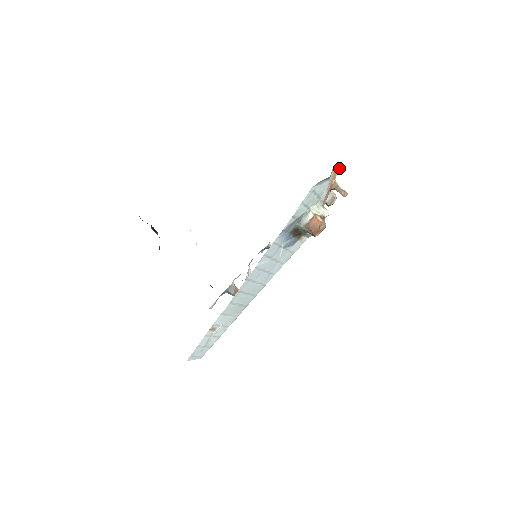
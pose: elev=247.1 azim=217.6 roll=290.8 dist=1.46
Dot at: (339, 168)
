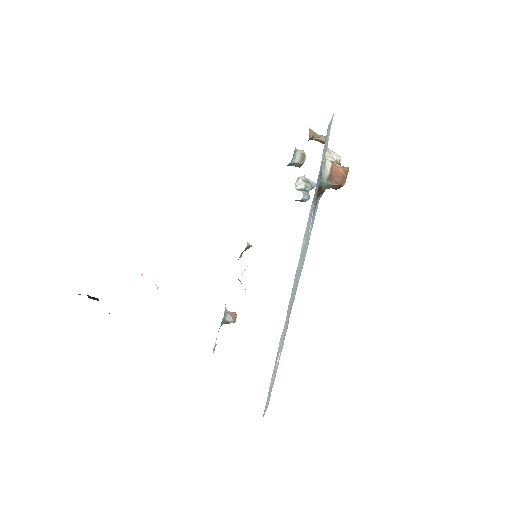
Dot at: occluded
